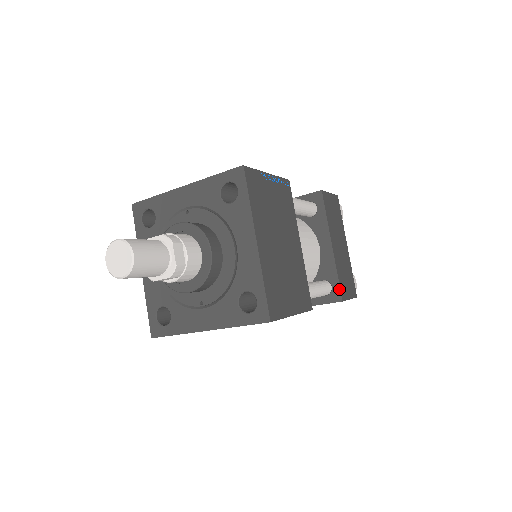
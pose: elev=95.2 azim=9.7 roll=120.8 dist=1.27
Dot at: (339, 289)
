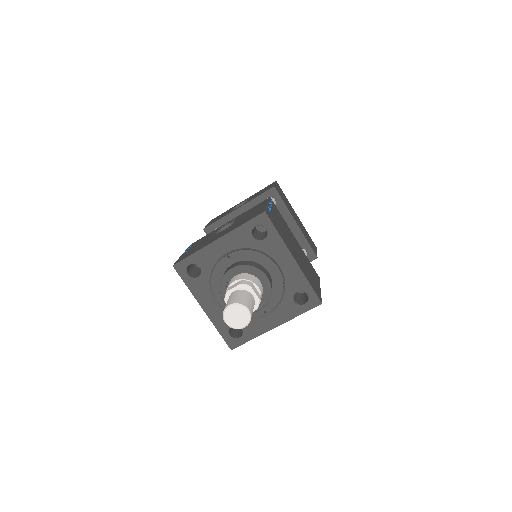
Dot at: (312, 251)
